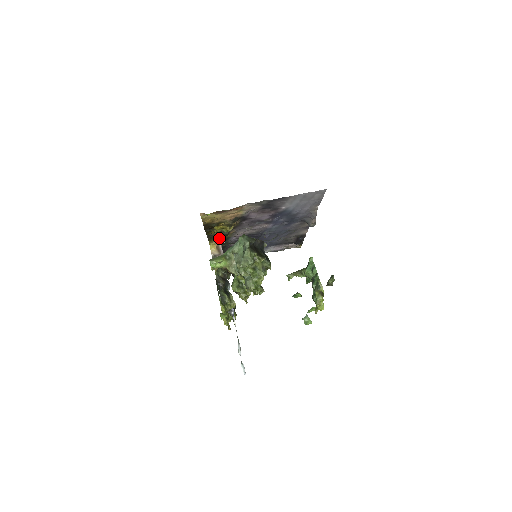
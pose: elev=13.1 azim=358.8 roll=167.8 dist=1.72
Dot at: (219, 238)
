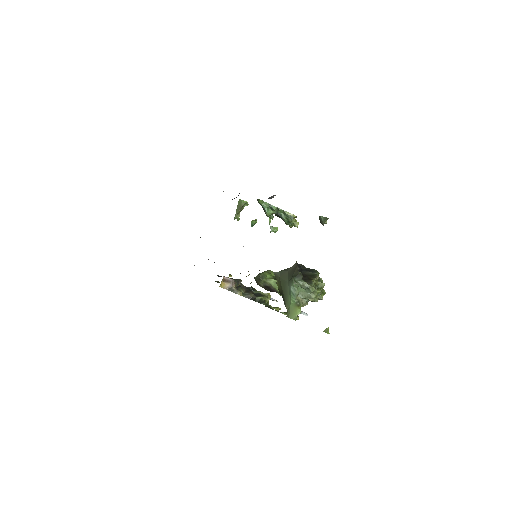
Dot at: occluded
